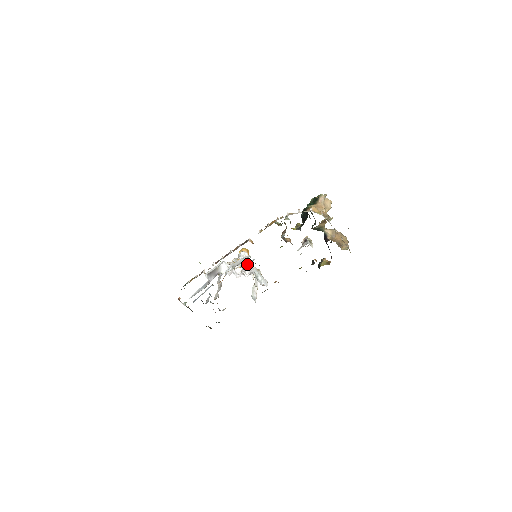
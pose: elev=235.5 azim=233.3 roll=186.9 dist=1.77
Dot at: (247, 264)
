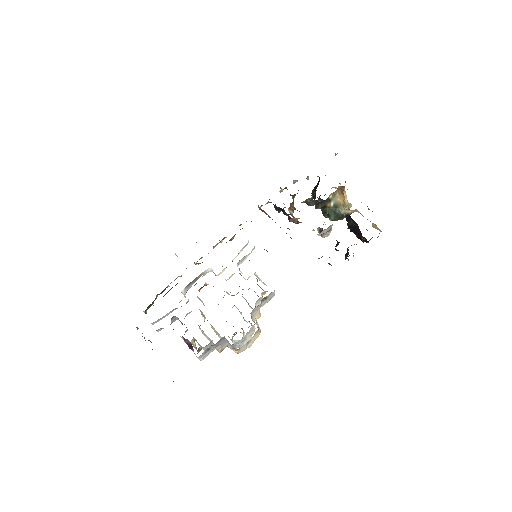
Dot at: (244, 298)
